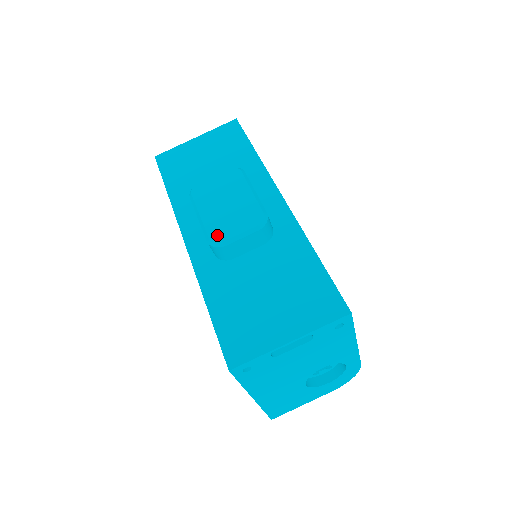
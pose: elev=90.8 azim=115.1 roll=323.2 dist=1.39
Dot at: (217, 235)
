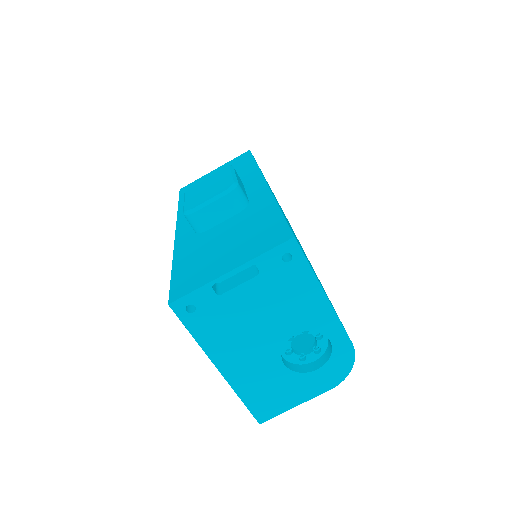
Dot at: (191, 206)
